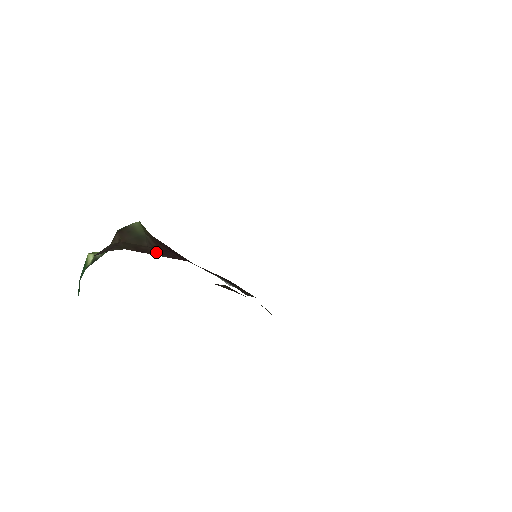
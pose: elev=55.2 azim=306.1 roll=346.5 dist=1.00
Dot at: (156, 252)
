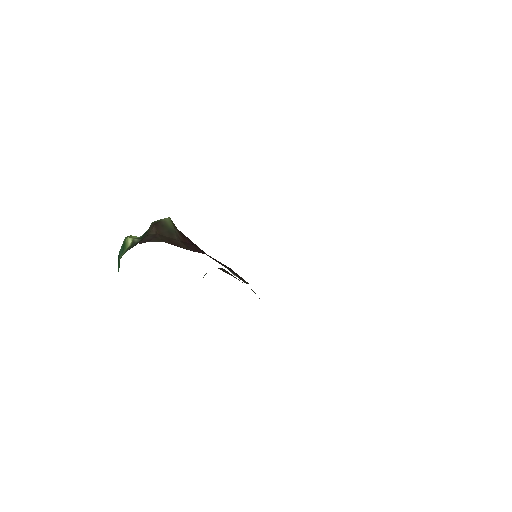
Dot at: (184, 246)
